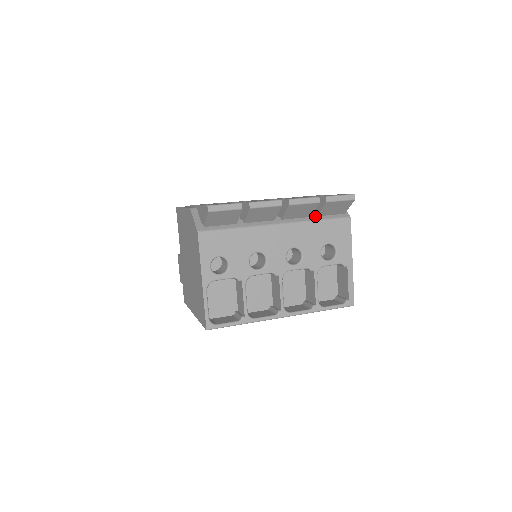
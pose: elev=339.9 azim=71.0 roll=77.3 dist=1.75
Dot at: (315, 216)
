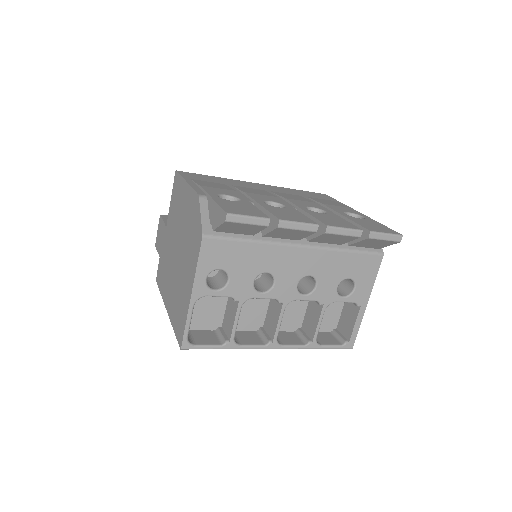
Dot at: (345, 243)
